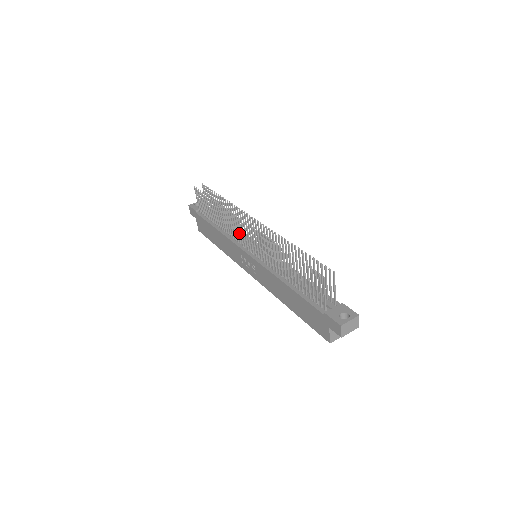
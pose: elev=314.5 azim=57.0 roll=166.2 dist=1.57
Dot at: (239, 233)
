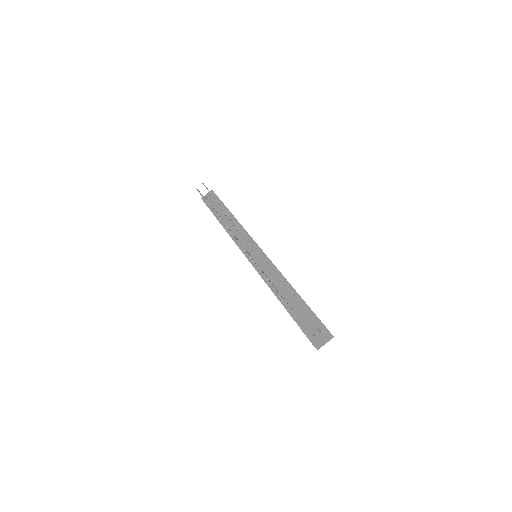
Dot at: occluded
